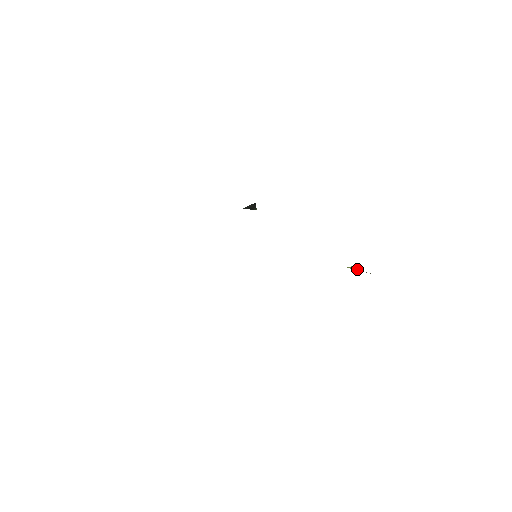
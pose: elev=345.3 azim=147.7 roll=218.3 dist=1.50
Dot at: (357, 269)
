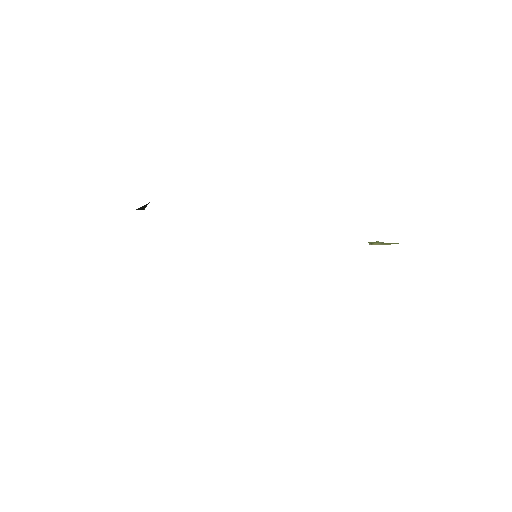
Dot at: (381, 243)
